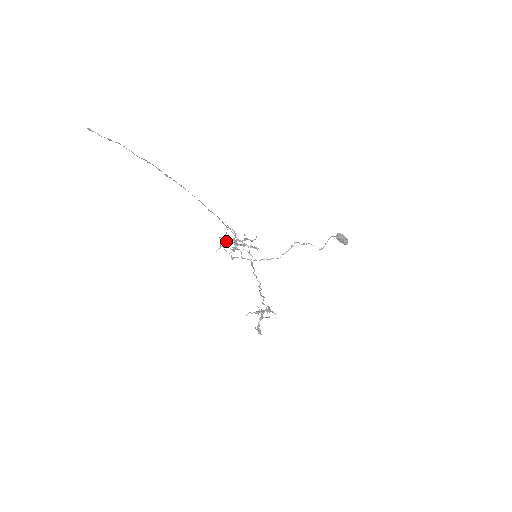
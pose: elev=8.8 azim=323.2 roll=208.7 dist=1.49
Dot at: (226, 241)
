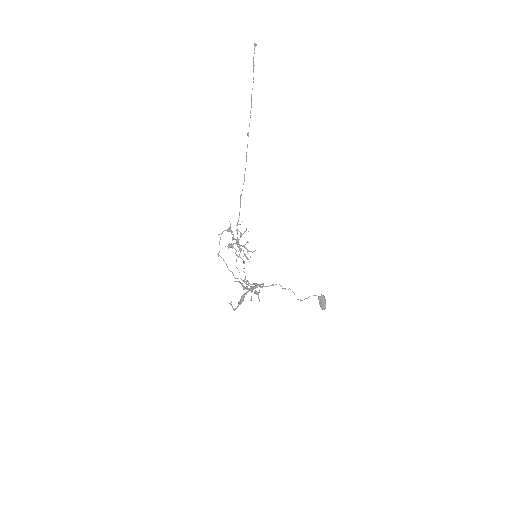
Dot at: (232, 231)
